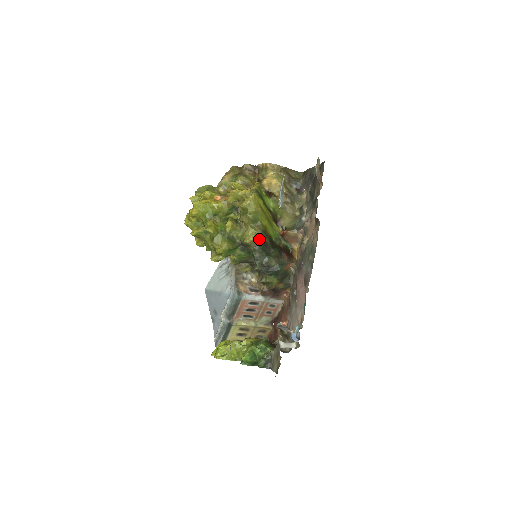
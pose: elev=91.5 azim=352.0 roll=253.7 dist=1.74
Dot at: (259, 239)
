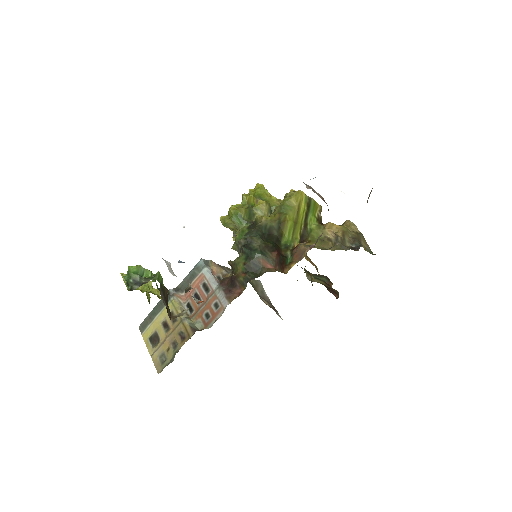
Dot at: (269, 223)
